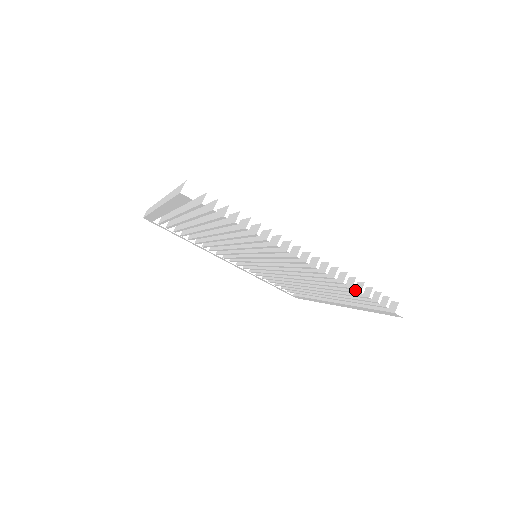
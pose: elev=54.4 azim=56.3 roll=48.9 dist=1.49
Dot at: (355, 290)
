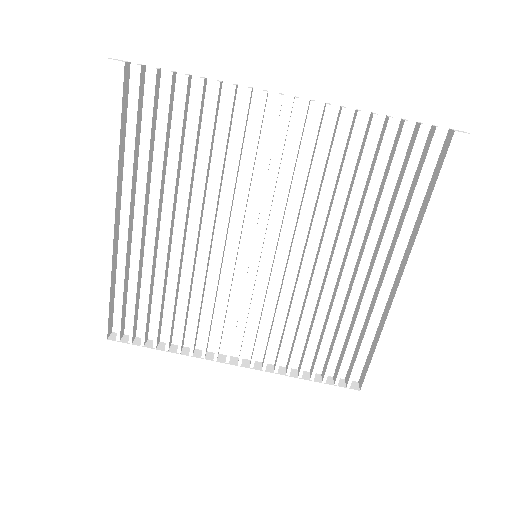
Dot at: (383, 131)
